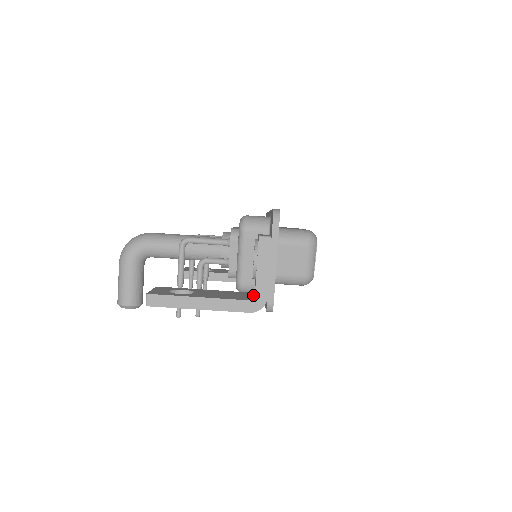
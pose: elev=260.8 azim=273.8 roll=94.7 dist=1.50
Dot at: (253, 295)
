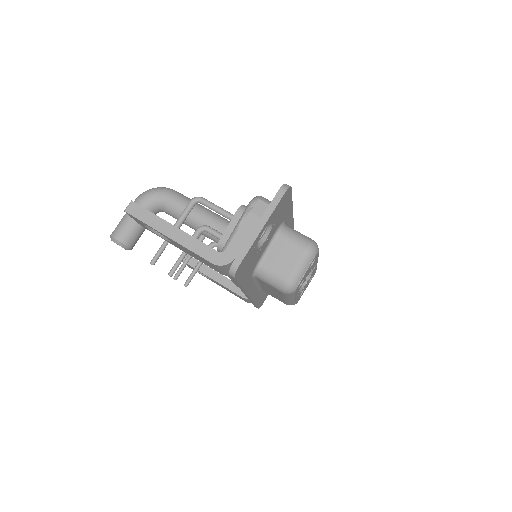
Dot at: occluded
